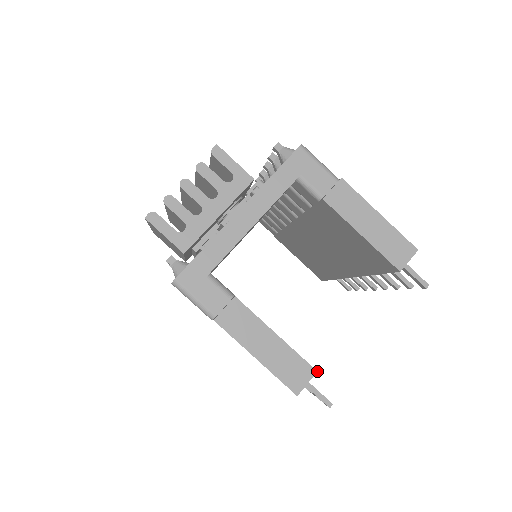
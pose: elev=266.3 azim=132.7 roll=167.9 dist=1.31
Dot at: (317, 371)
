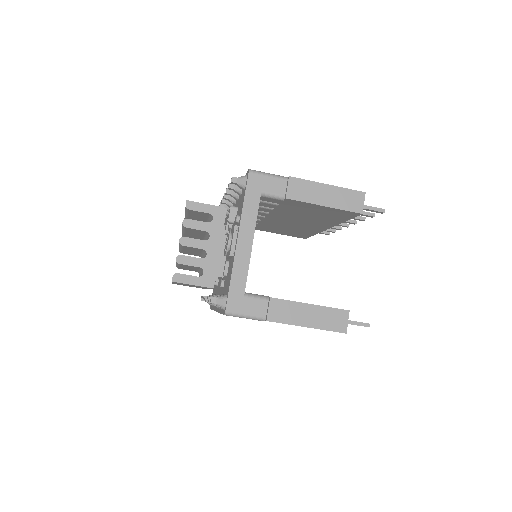
Dot at: (349, 310)
